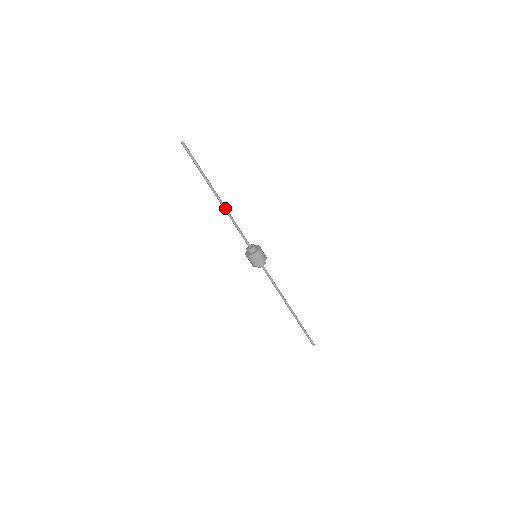
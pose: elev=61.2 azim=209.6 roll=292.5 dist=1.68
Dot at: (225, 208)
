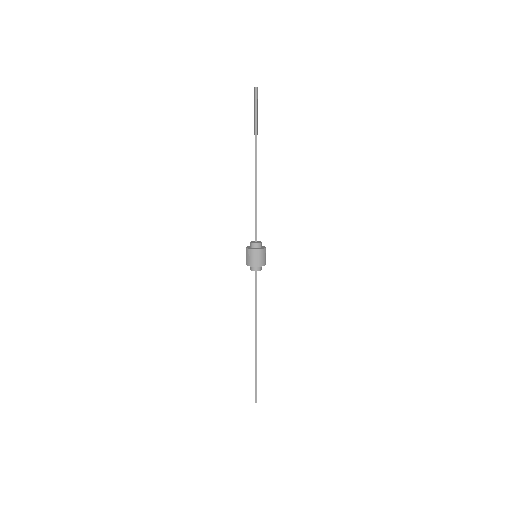
Dot at: occluded
